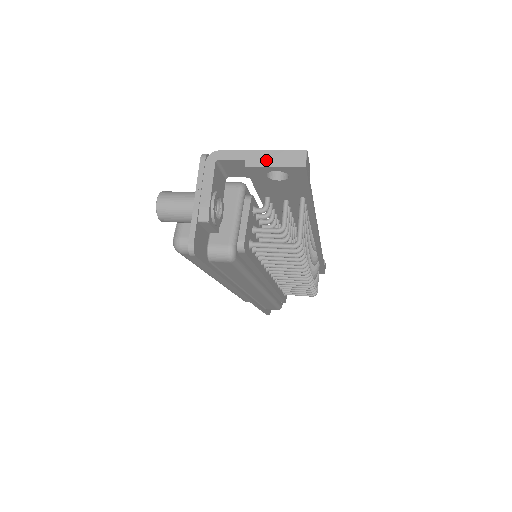
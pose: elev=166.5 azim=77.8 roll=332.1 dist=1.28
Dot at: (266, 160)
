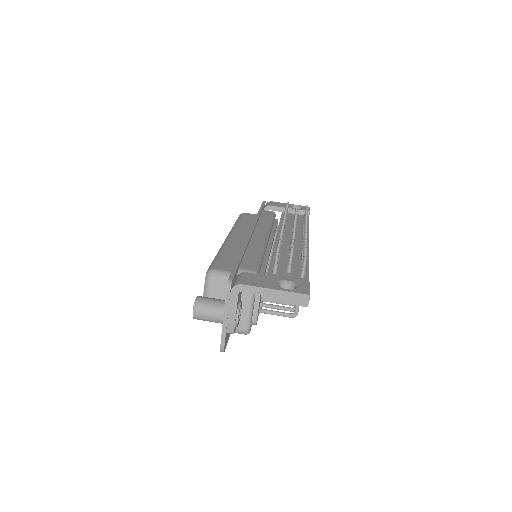
Dot at: (278, 298)
